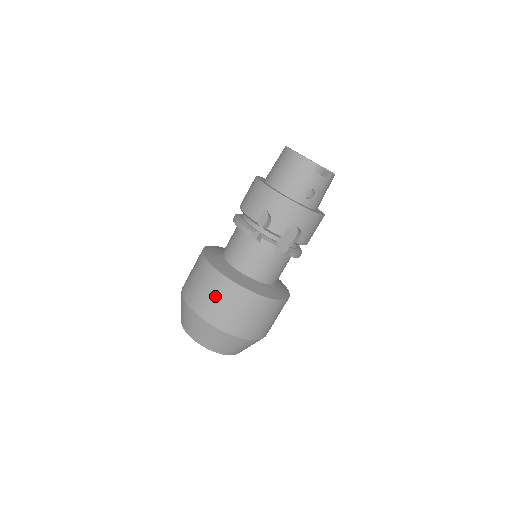
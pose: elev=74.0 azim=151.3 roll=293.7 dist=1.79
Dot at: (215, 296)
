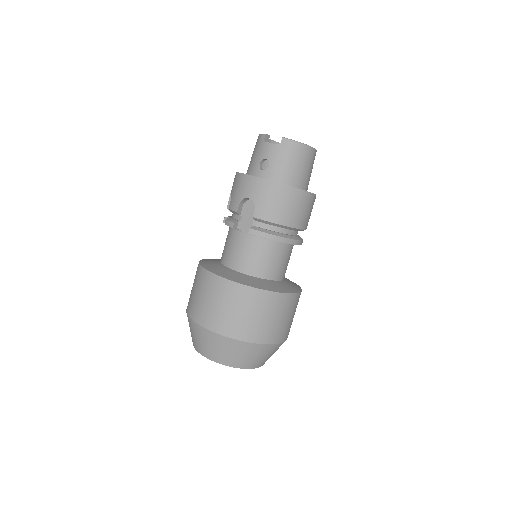
Dot at: (193, 285)
